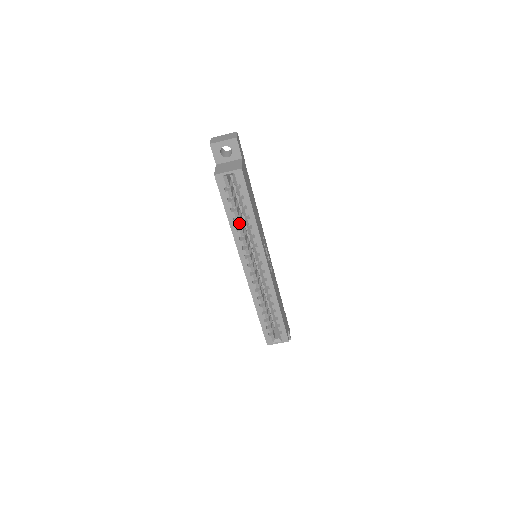
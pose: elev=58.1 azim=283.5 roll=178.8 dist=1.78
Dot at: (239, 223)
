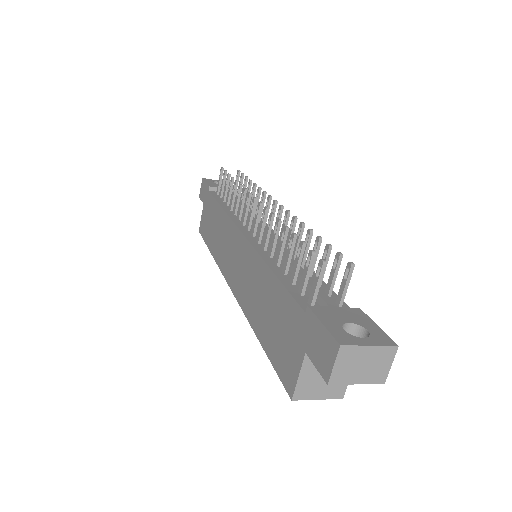
Dot at: occluded
